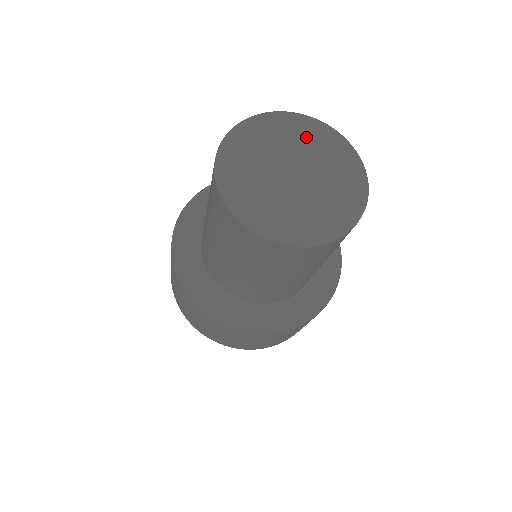
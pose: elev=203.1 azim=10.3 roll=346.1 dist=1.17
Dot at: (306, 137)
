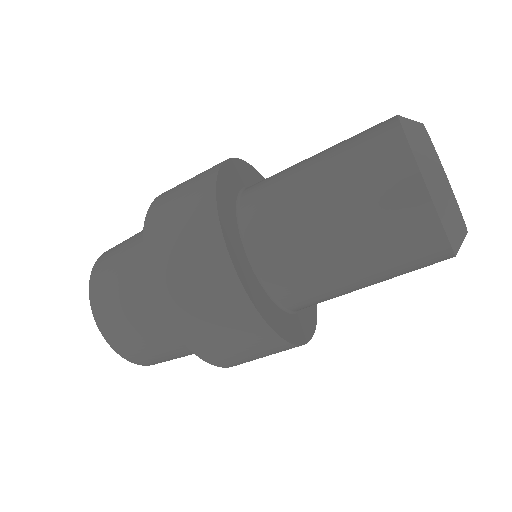
Dot at: occluded
